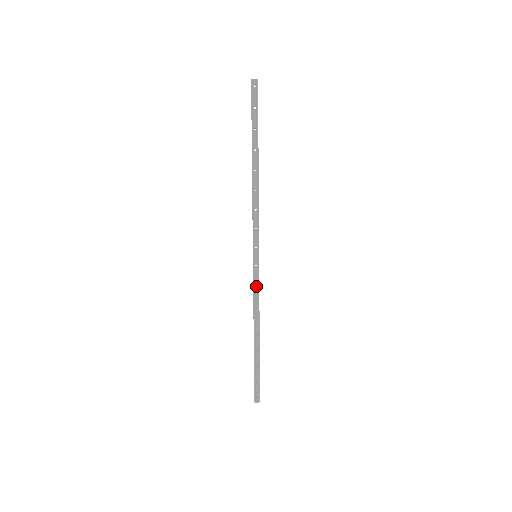
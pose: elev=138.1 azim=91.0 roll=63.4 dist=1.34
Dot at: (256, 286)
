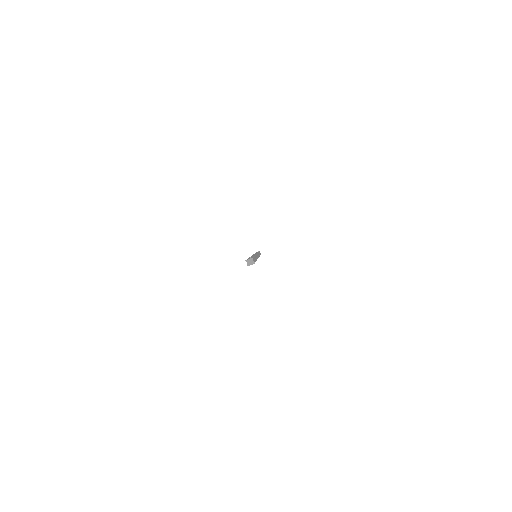
Dot at: occluded
